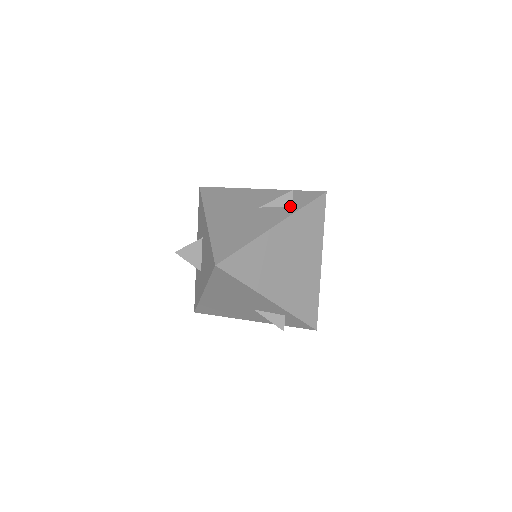
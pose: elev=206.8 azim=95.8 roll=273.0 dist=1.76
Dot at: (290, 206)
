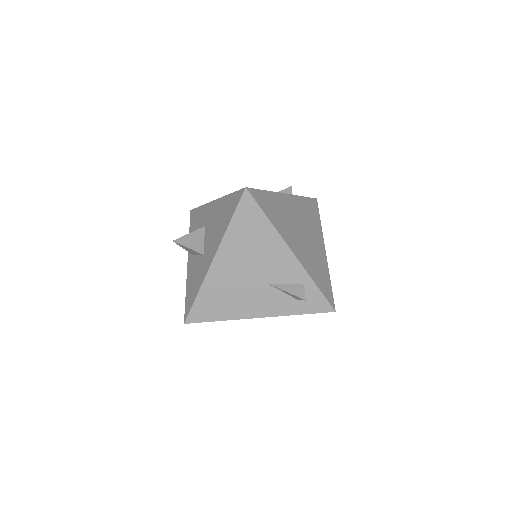
Dot at: occluded
